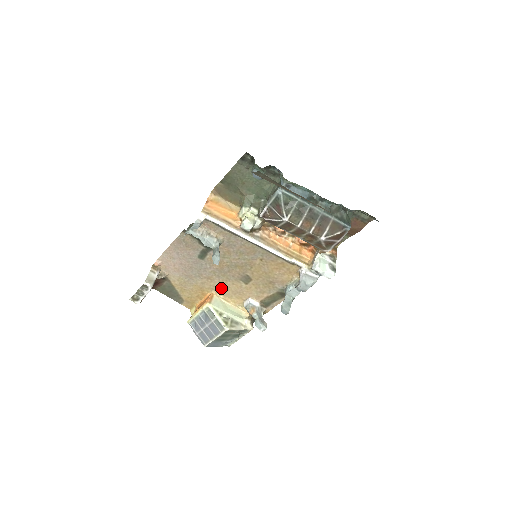
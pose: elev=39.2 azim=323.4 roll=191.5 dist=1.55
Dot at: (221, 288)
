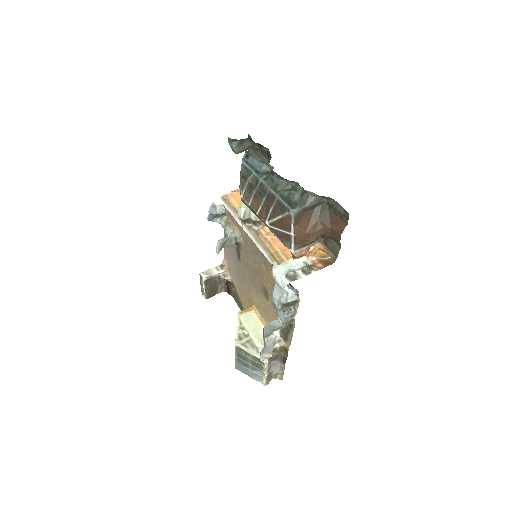
Dot at: (257, 303)
